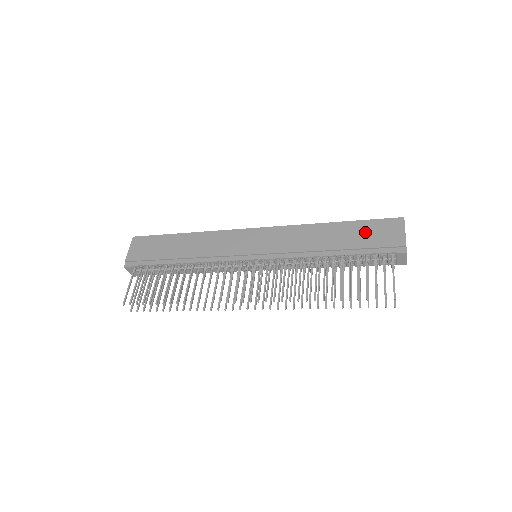
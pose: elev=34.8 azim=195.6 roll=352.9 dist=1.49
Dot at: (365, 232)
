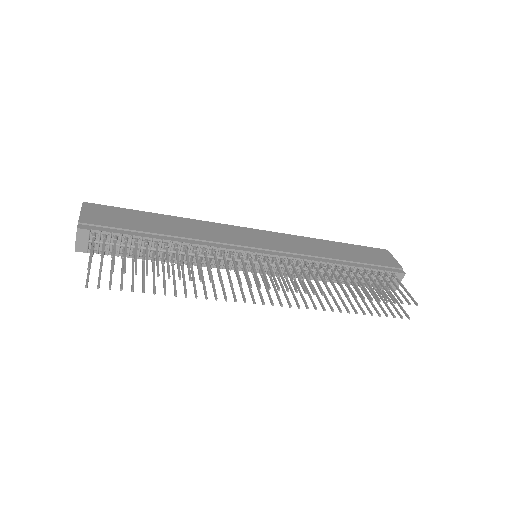
Dot at: (364, 253)
